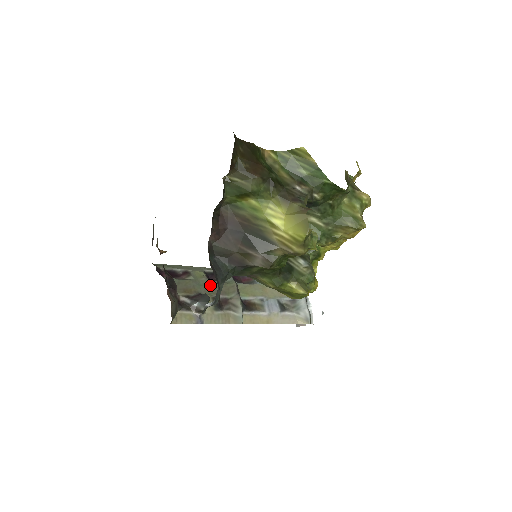
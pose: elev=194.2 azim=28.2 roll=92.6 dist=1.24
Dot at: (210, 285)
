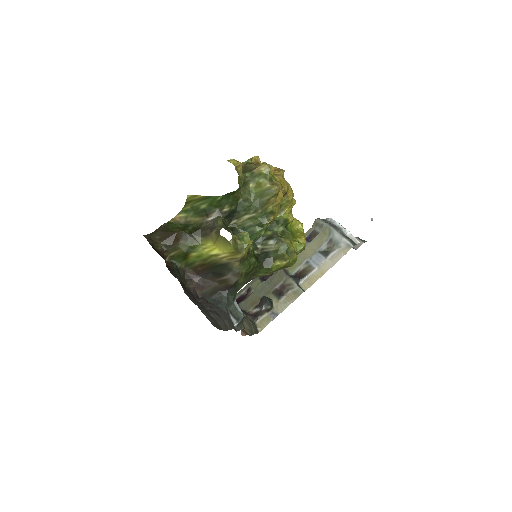
Dot at: (266, 285)
